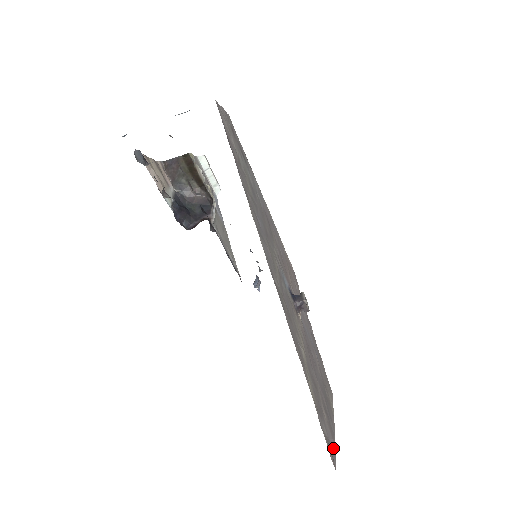
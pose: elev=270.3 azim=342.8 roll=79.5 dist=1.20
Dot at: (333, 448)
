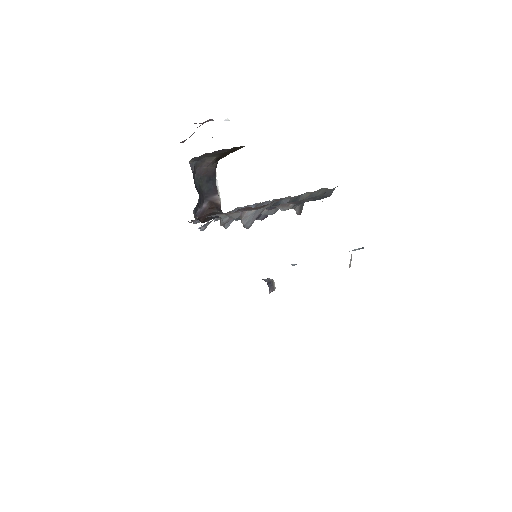
Dot at: occluded
